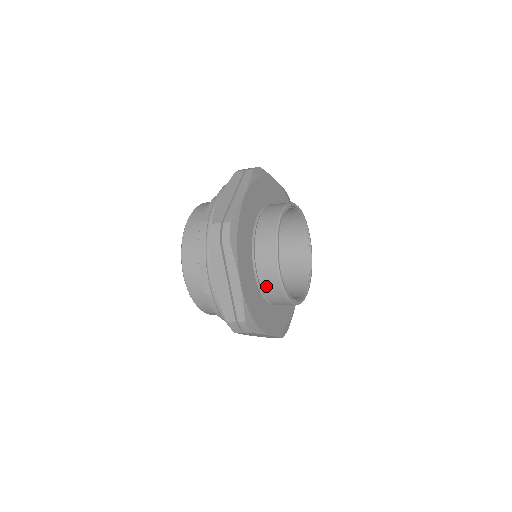
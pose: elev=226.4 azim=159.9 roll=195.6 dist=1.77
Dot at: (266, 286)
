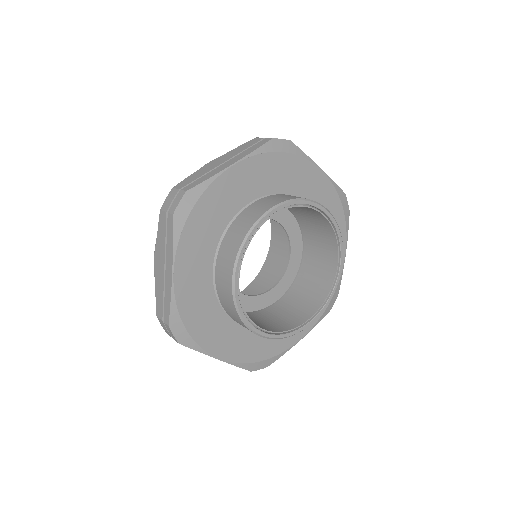
Dot at: (221, 294)
